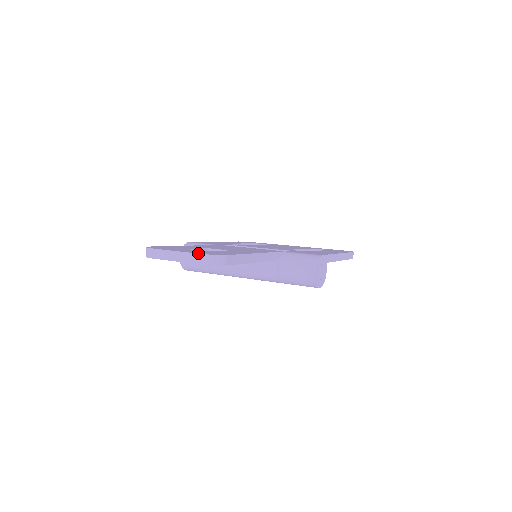
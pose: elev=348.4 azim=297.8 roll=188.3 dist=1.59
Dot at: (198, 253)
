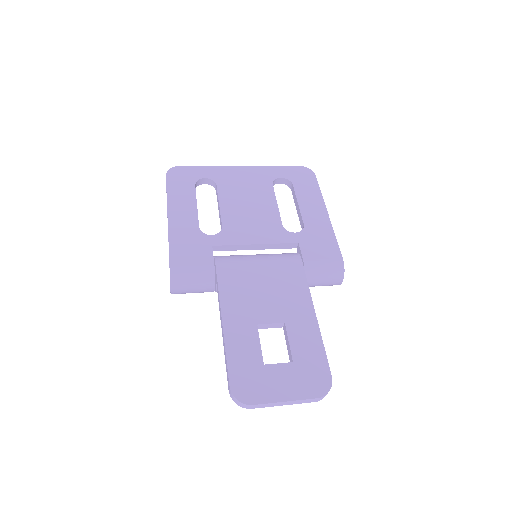
Dot at: (314, 399)
